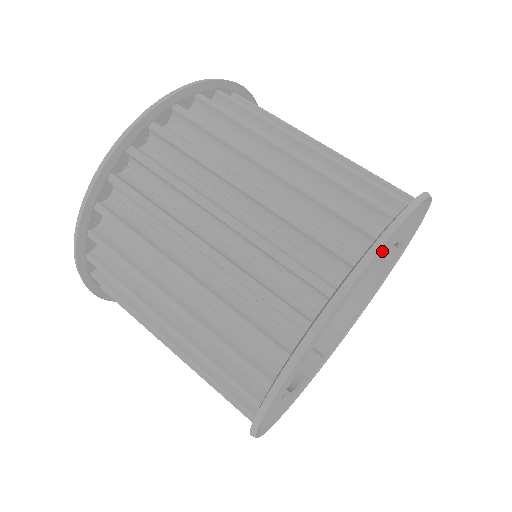
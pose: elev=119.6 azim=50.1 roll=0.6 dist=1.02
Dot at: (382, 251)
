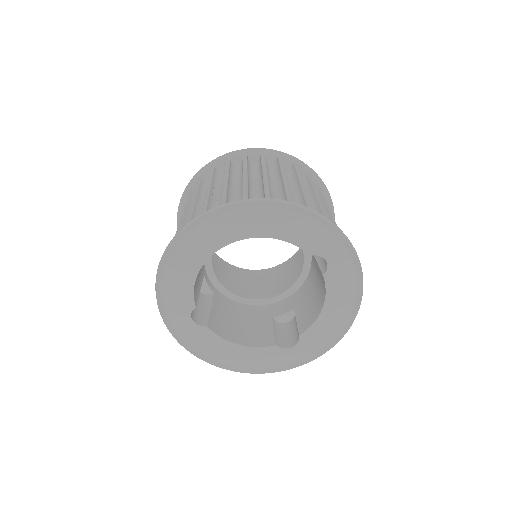
Dot at: (237, 228)
